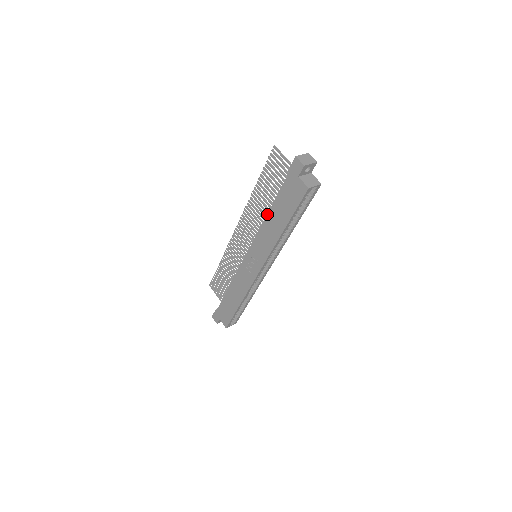
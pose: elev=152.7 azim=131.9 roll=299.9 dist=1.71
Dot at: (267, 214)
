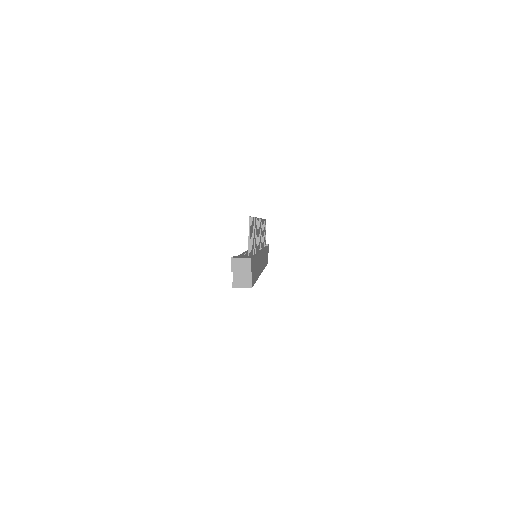
Dot at: occluded
